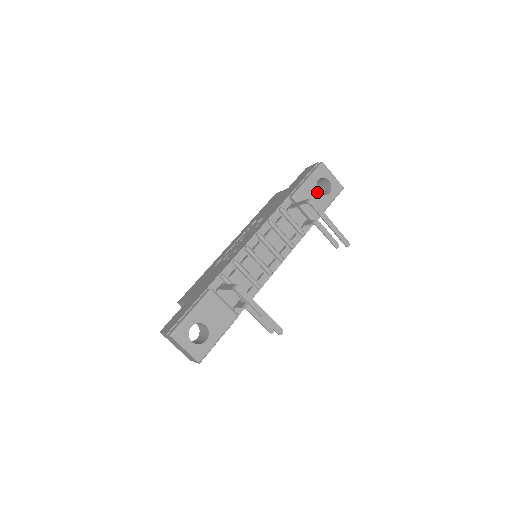
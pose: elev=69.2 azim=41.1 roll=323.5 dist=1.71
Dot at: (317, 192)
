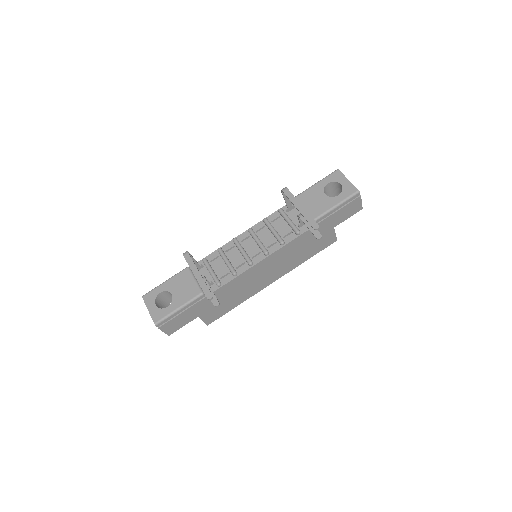
Dot at: (323, 194)
